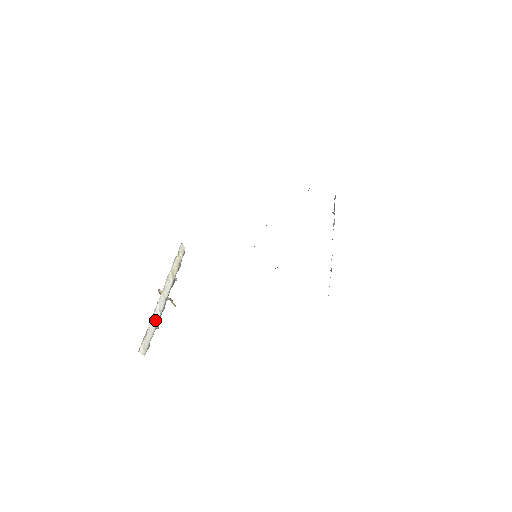
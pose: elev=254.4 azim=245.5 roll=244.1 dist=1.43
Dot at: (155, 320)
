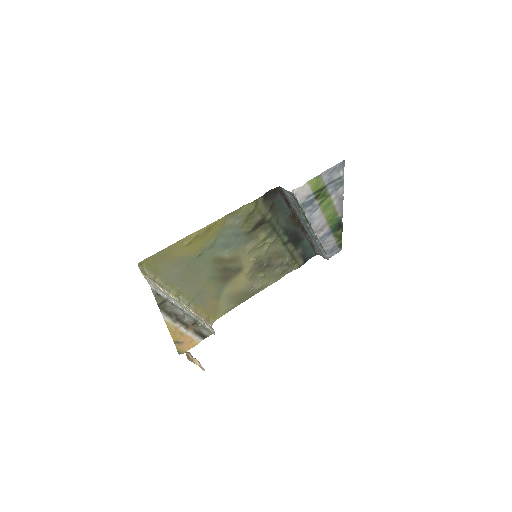
Dot at: (167, 295)
